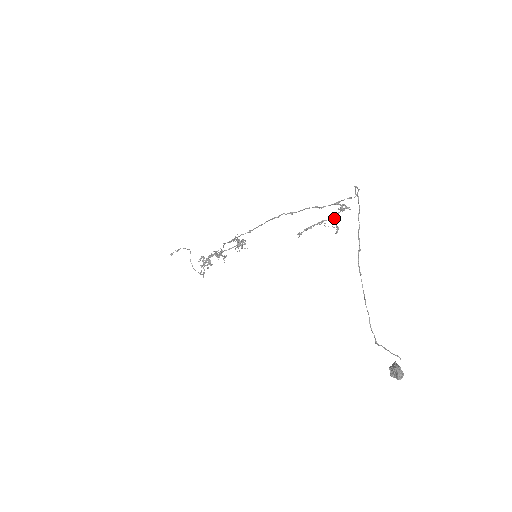
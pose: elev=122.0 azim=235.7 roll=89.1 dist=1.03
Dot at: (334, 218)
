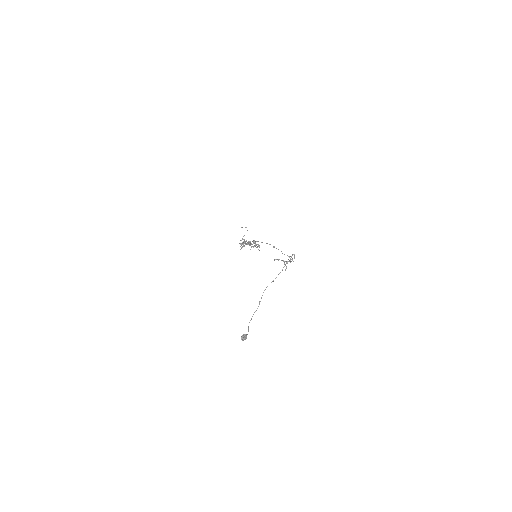
Dot at: occluded
